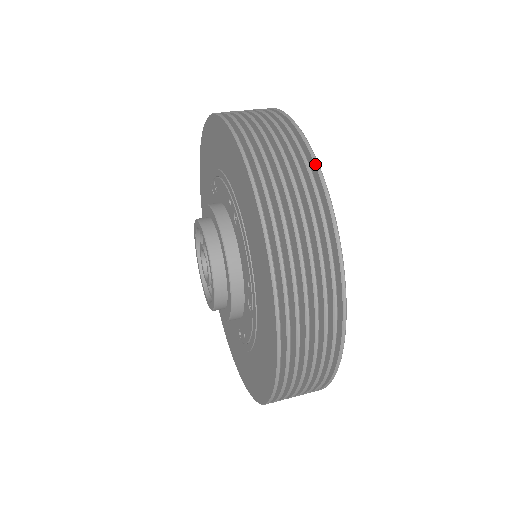
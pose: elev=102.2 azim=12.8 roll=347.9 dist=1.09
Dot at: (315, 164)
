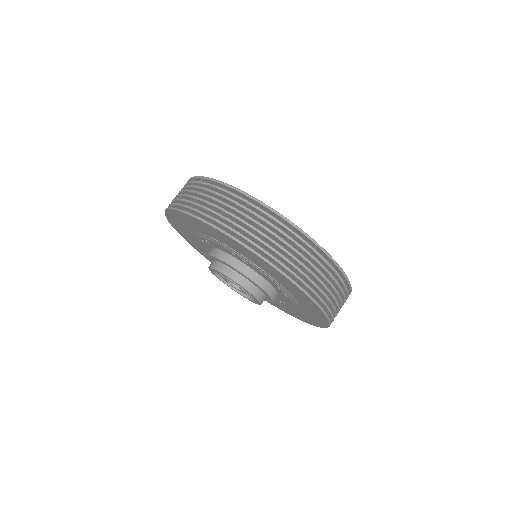
Dot at: (277, 215)
